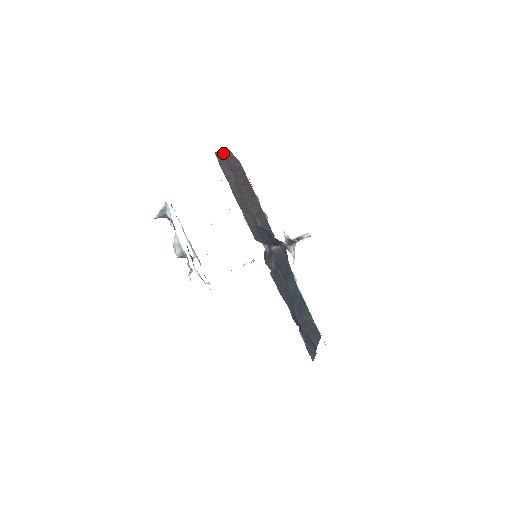
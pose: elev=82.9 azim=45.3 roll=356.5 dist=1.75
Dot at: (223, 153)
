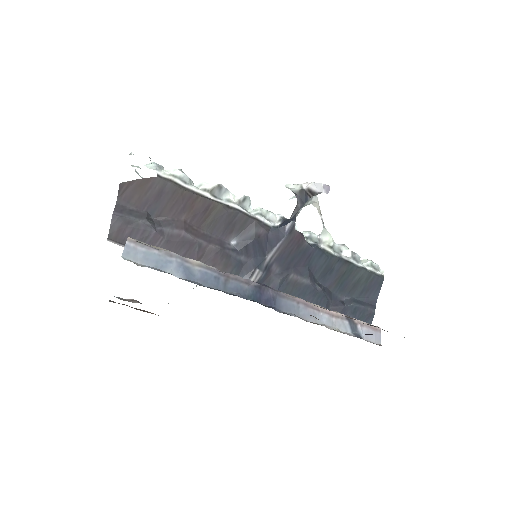
Dot at: (120, 218)
